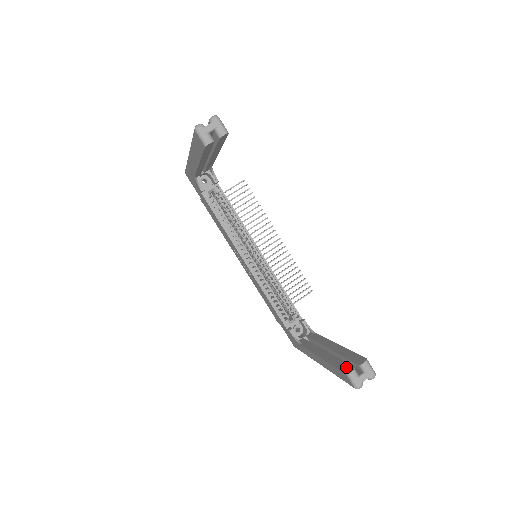
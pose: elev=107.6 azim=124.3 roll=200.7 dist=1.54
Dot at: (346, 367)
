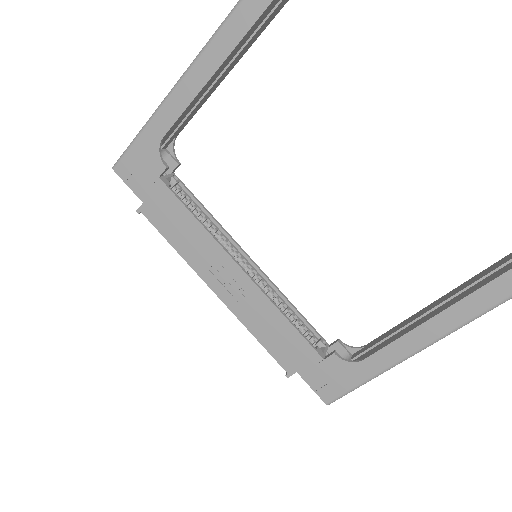
Dot at: out of frame
